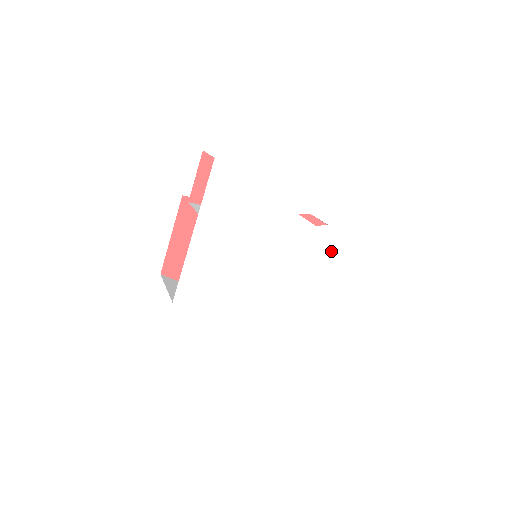
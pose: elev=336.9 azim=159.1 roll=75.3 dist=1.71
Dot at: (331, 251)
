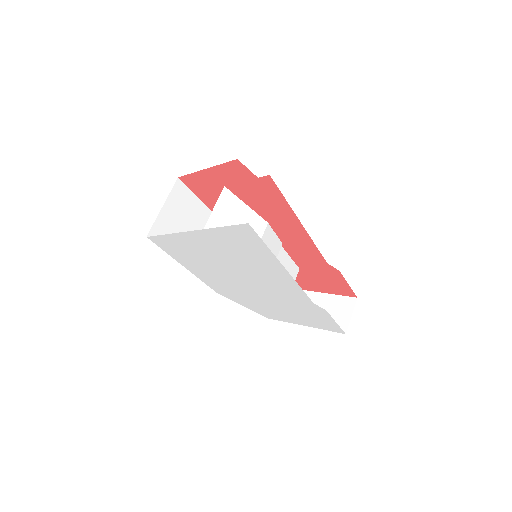
Dot at: (314, 315)
